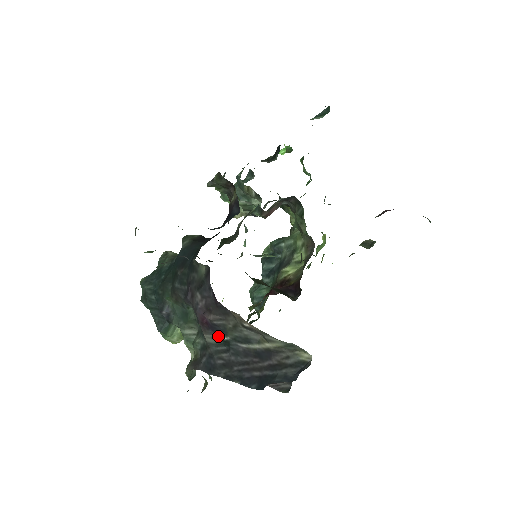
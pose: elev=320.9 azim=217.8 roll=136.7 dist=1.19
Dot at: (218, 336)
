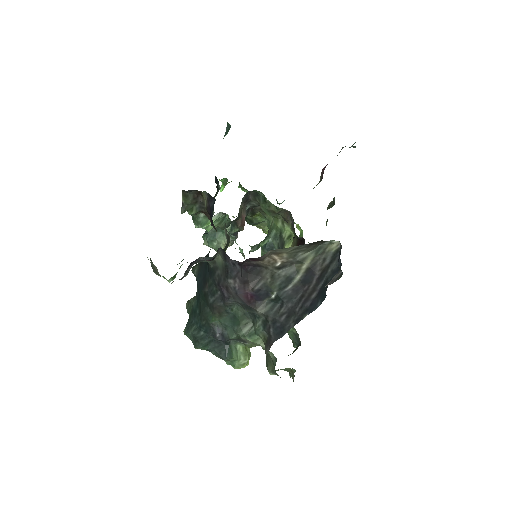
Dot at: (267, 301)
